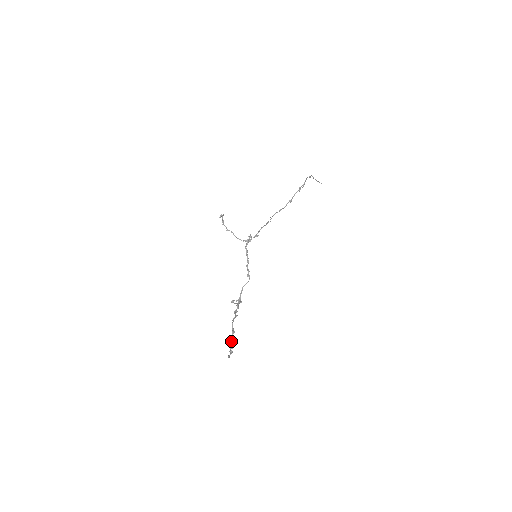
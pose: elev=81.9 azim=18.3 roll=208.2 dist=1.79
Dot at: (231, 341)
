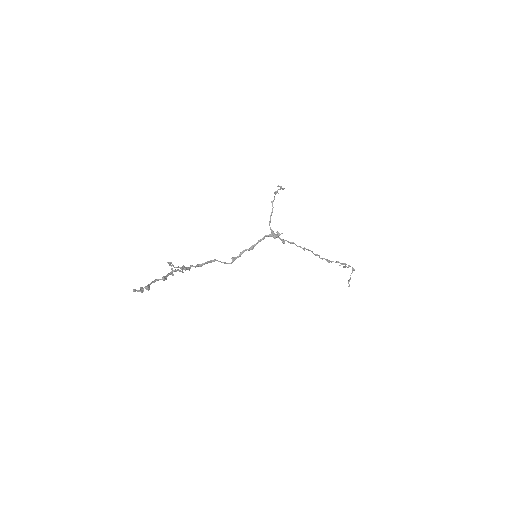
Dot at: (153, 282)
